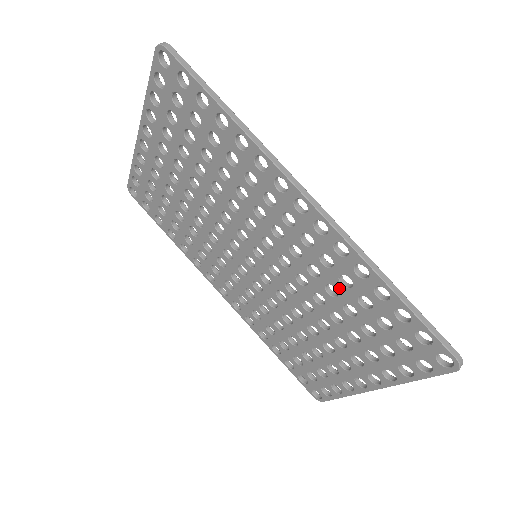
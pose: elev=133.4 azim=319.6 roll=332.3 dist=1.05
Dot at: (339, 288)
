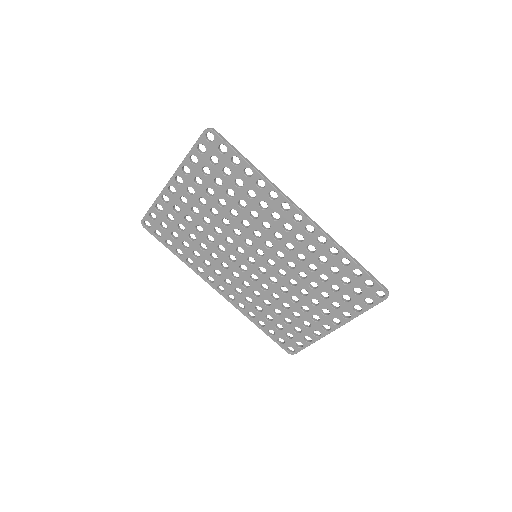
Dot at: (318, 265)
